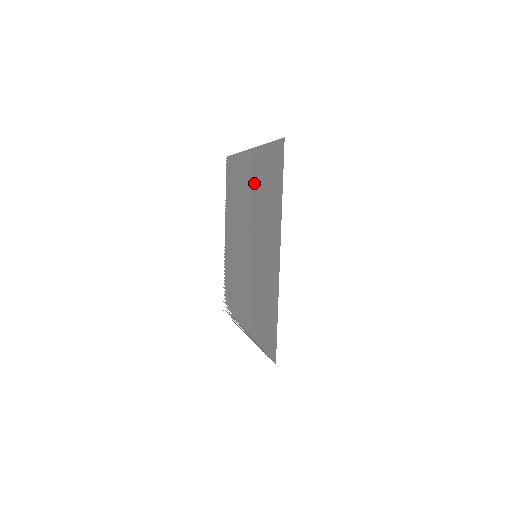
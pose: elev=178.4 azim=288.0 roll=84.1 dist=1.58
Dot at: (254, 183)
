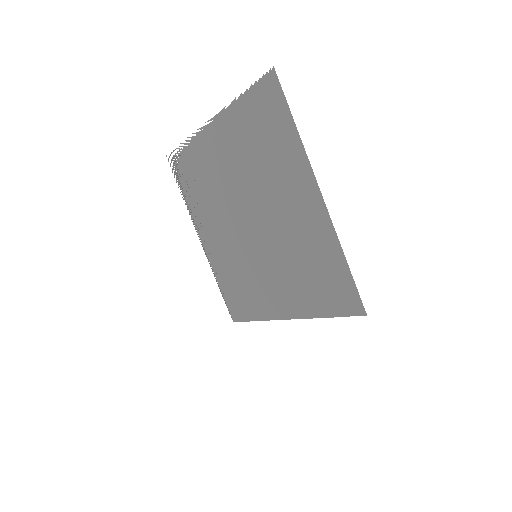
Dot at: (300, 229)
